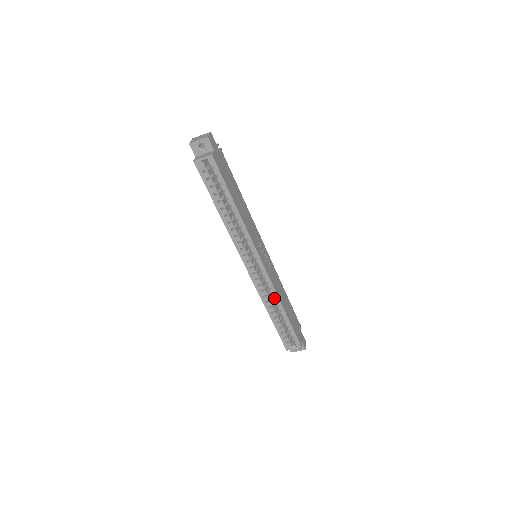
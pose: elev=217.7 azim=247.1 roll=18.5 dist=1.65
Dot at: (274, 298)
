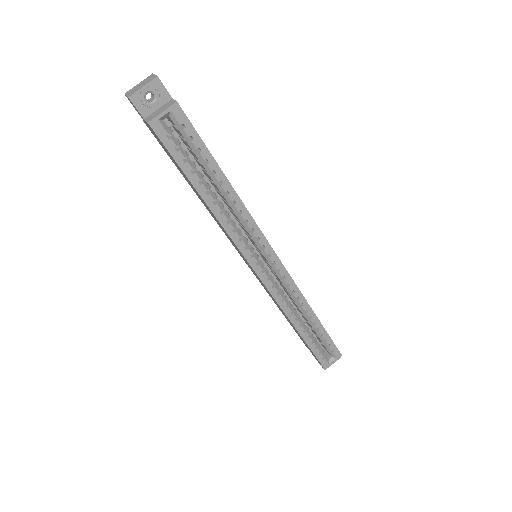
Dot at: (300, 303)
